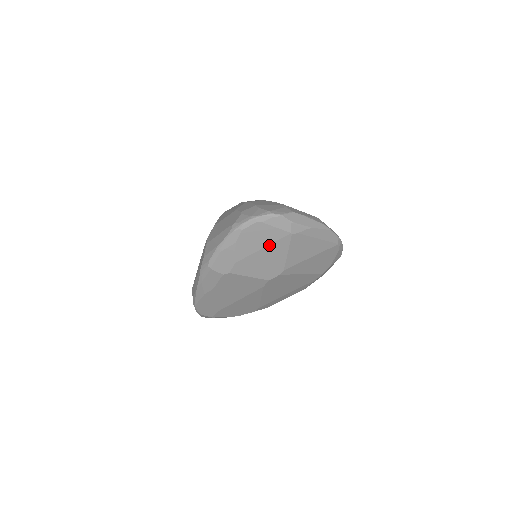
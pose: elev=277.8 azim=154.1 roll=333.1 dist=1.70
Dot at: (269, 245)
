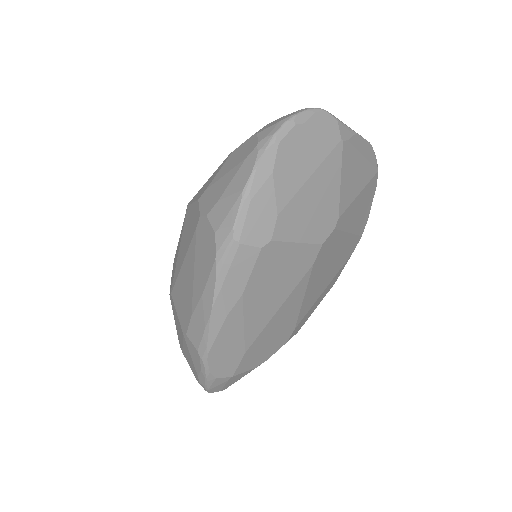
Dot at: (318, 168)
